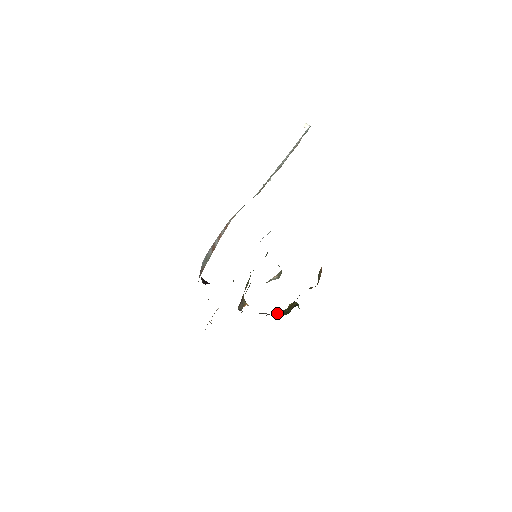
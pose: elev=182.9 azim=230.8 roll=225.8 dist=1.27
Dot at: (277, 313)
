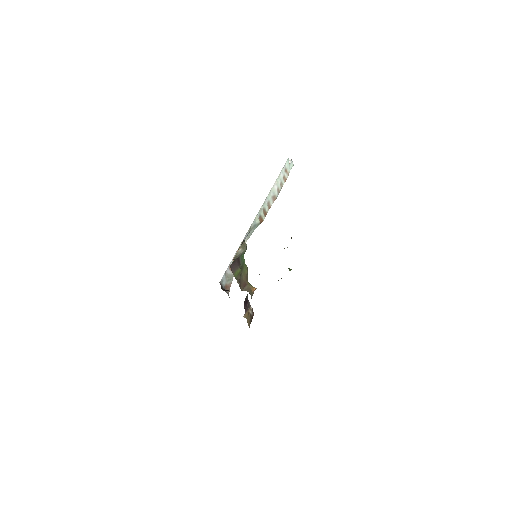
Dot at: occluded
